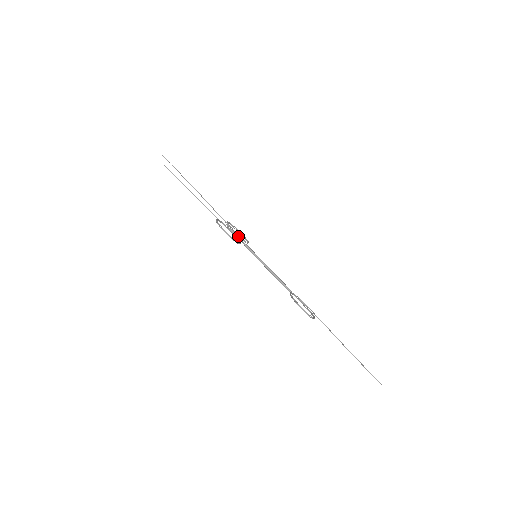
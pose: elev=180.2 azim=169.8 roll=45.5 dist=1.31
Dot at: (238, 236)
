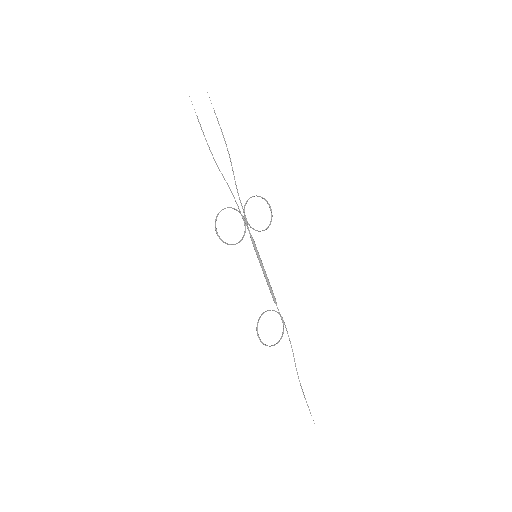
Dot at: occluded
